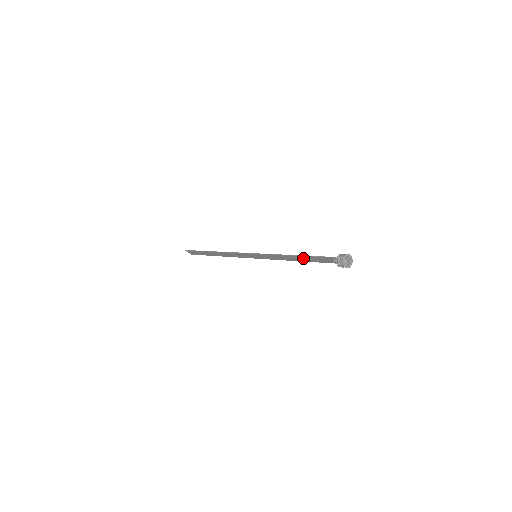
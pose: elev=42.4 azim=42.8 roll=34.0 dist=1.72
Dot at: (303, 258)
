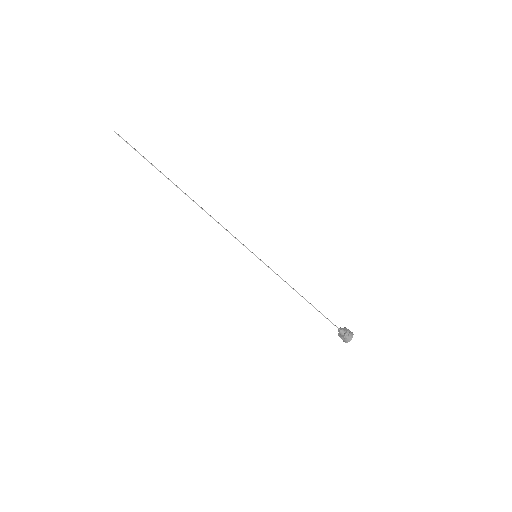
Dot at: (313, 306)
